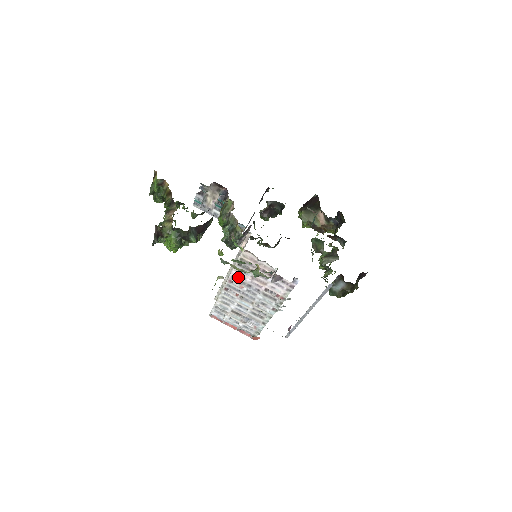
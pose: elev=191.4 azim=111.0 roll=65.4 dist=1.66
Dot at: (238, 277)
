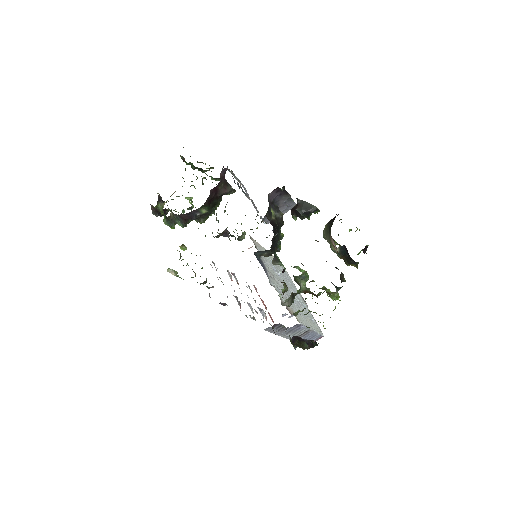
Dot at: occluded
